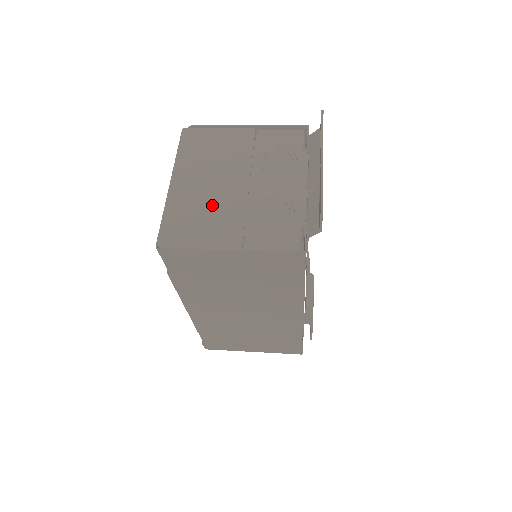
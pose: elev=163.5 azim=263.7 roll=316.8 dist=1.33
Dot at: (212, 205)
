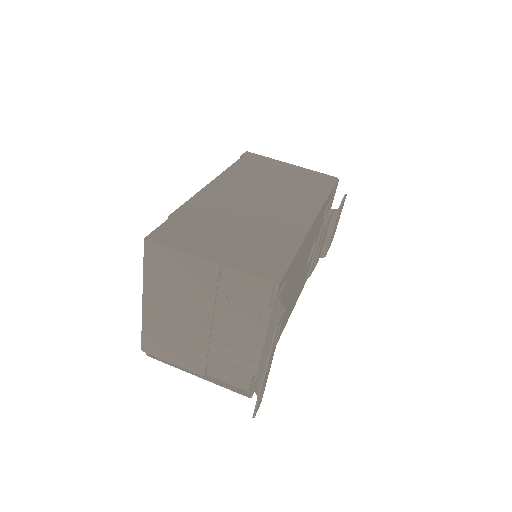
Dot at: (180, 335)
